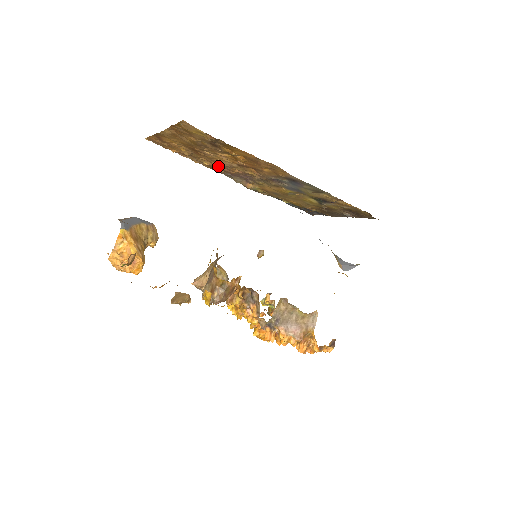
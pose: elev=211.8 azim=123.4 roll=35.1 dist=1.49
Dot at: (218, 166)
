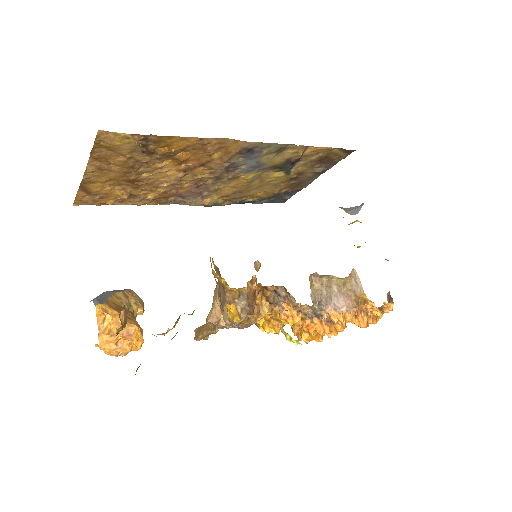
Dot at: (164, 192)
